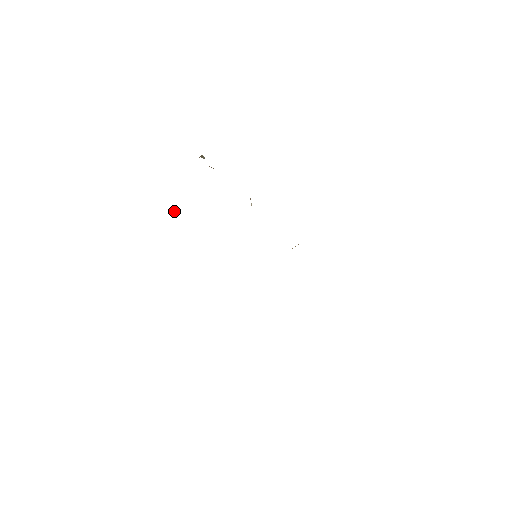
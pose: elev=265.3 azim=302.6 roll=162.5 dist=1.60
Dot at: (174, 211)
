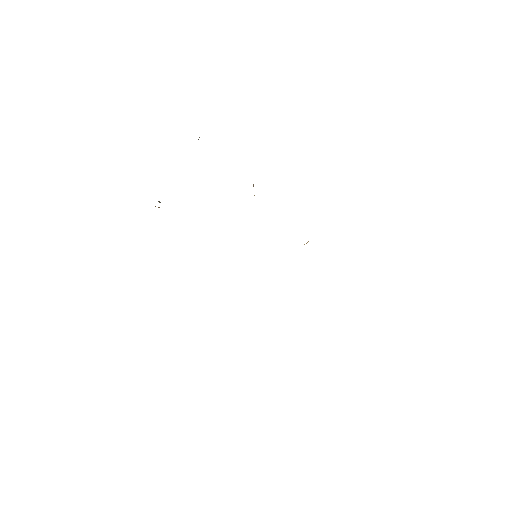
Dot at: (158, 201)
